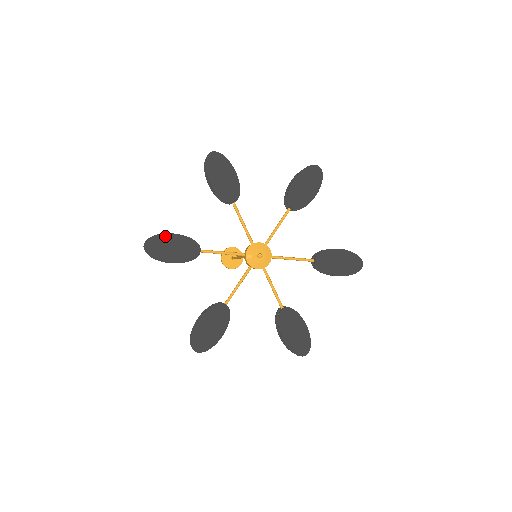
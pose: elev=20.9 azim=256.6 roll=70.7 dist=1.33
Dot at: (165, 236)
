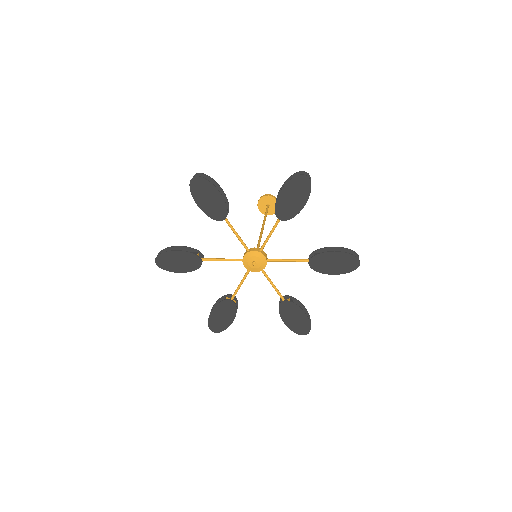
Dot at: (170, 253)
